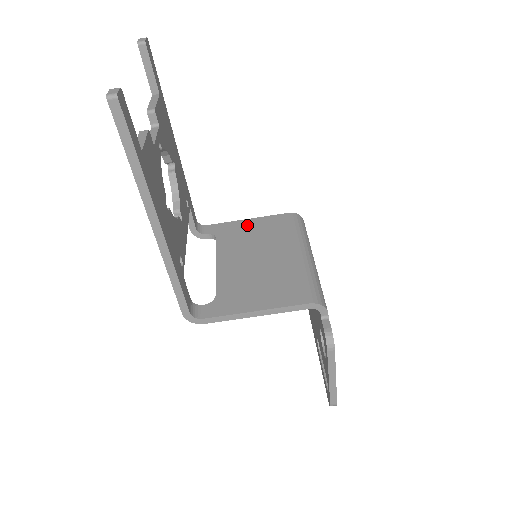
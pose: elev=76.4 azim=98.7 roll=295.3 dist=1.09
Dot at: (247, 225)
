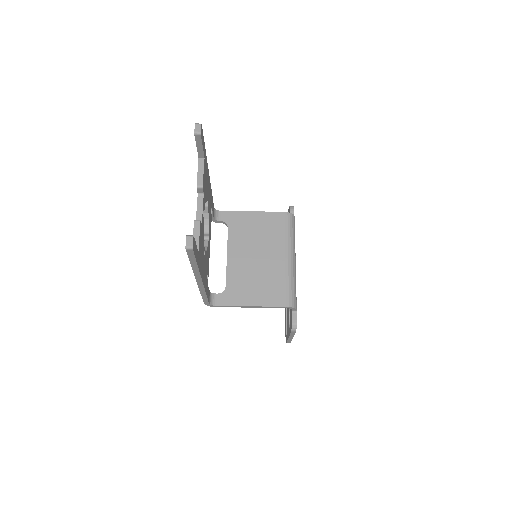
Dot at: (252, 219)
